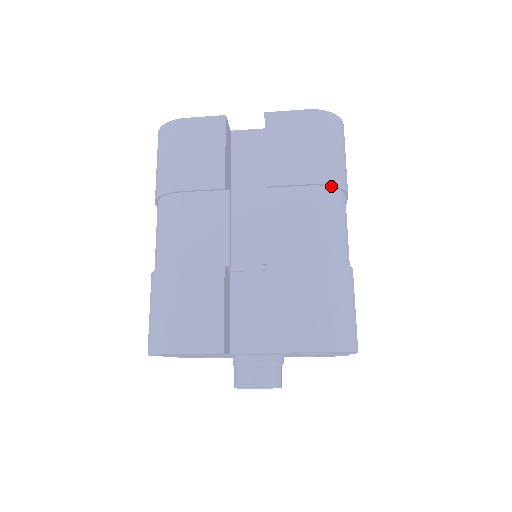
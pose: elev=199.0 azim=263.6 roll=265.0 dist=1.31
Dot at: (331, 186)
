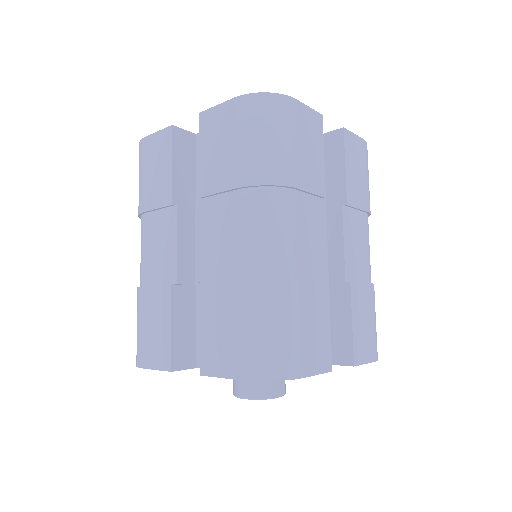
Dot at: (258, 186)
